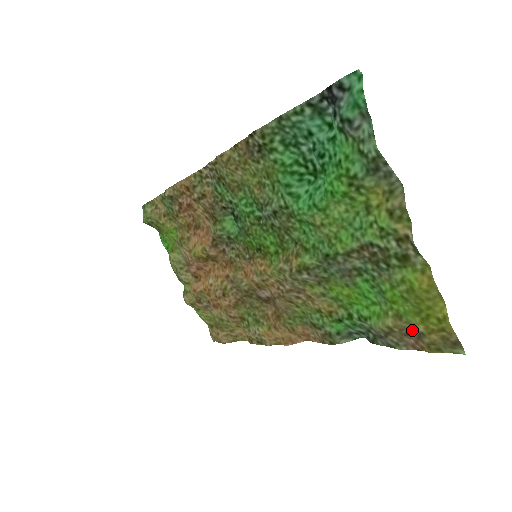
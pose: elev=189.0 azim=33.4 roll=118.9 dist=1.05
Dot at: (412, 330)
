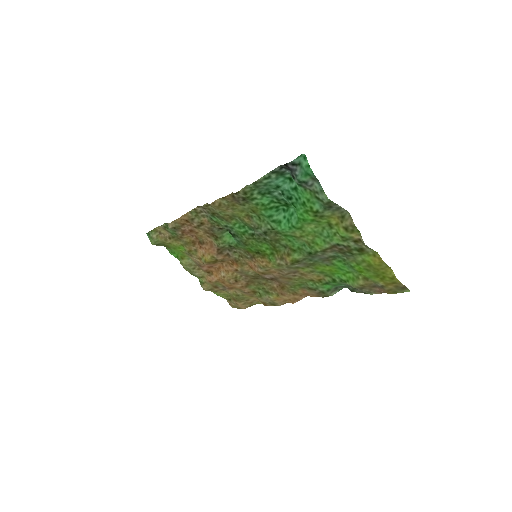
Dot at: (376, 285)
